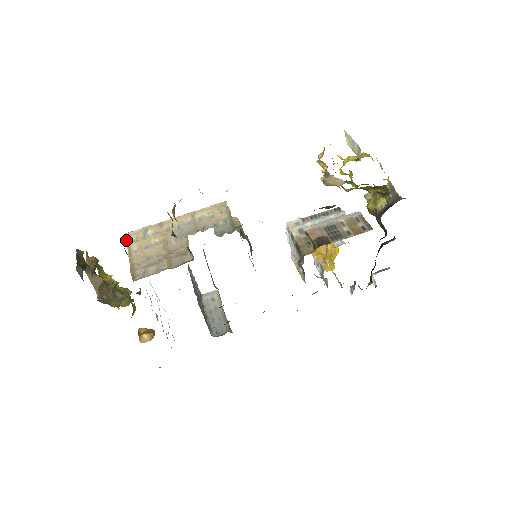
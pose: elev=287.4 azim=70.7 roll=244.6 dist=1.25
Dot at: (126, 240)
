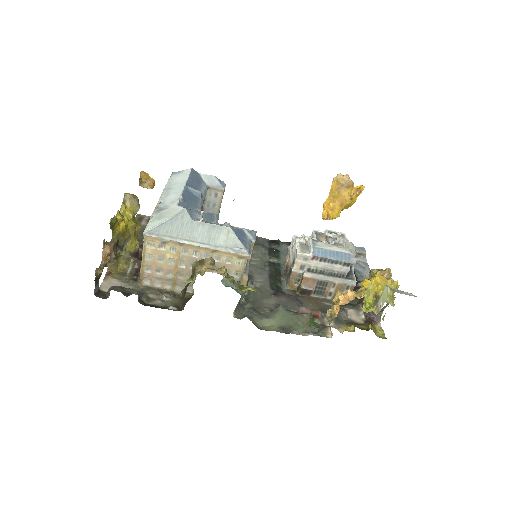
Dot at: (143, 240)
